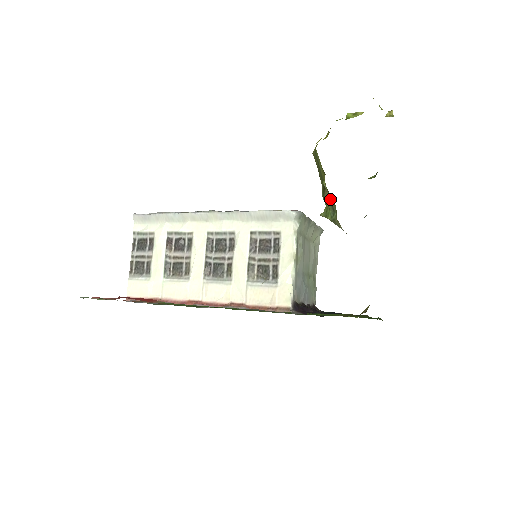
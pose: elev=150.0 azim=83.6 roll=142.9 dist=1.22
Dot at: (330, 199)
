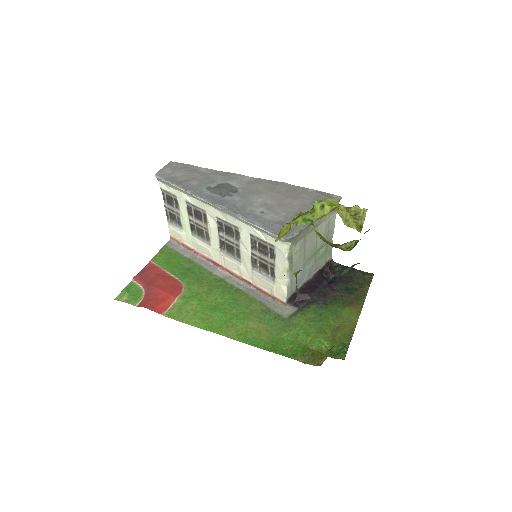
Dot at: occluded
